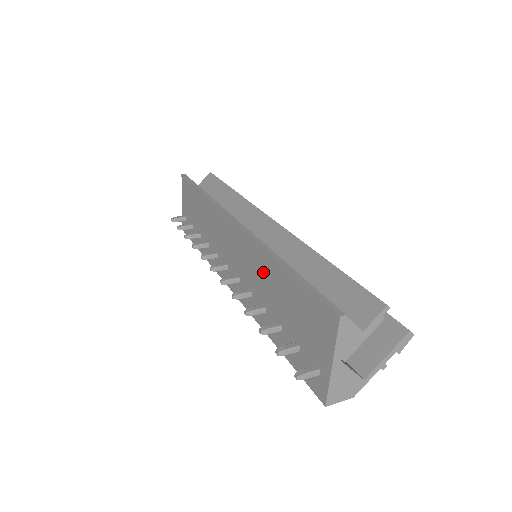
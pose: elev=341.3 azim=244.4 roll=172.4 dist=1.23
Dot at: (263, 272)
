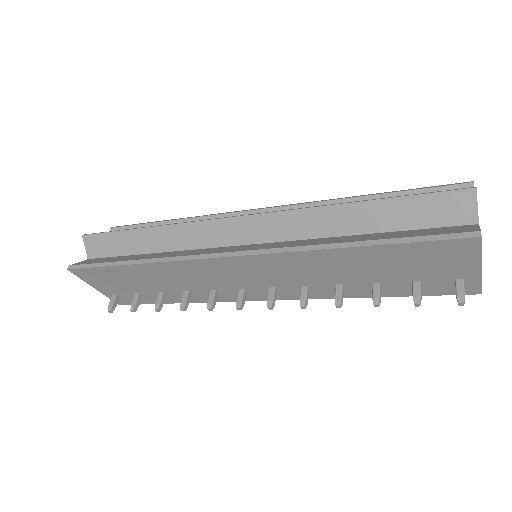
Dot at: (320, 266)
